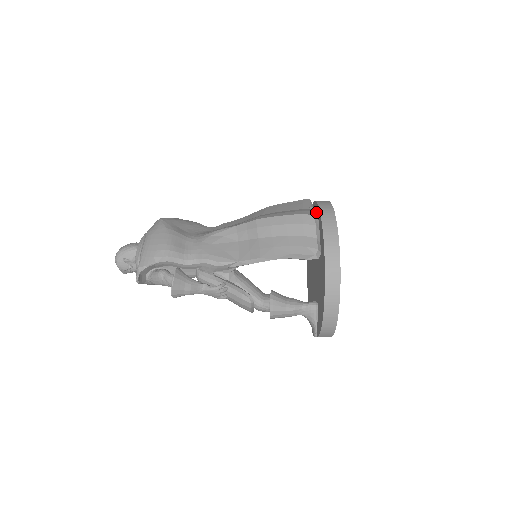
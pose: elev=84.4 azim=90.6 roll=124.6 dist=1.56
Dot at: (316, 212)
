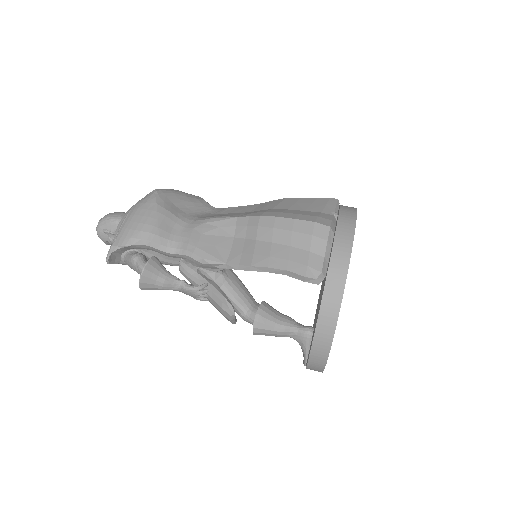
Dot at: occluded
